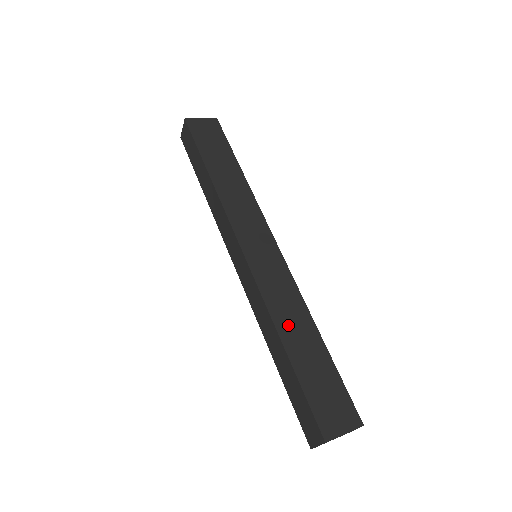
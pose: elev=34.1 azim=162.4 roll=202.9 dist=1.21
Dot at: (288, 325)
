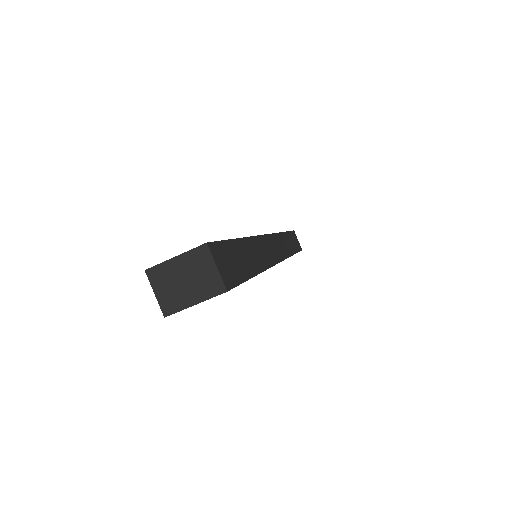
Dot at: occluded
